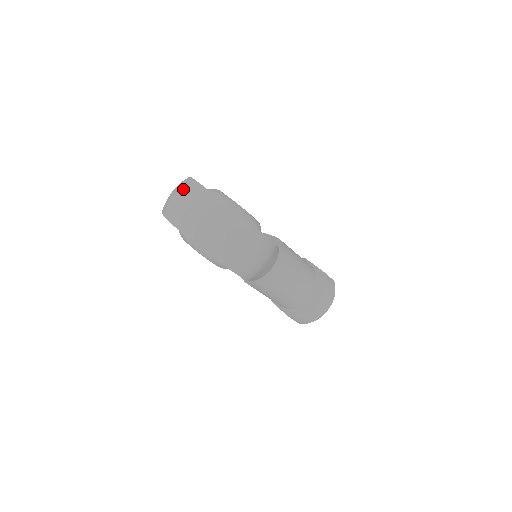
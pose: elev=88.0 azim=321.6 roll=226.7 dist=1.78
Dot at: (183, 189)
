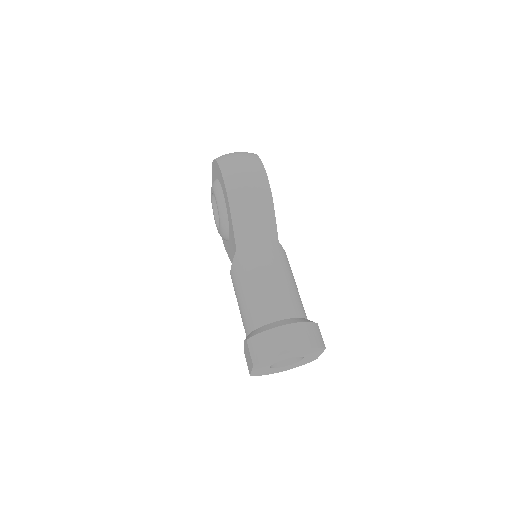
Dot at: occluded
